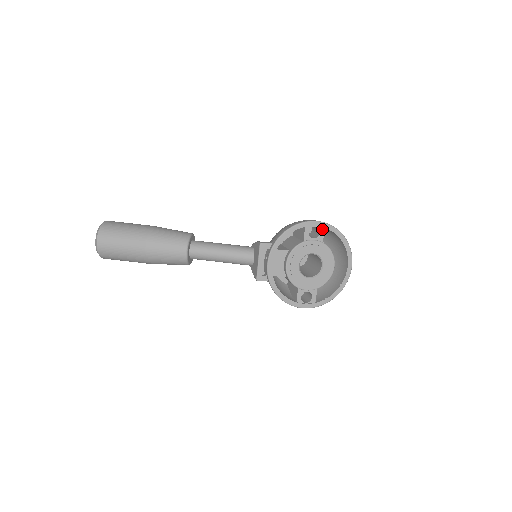
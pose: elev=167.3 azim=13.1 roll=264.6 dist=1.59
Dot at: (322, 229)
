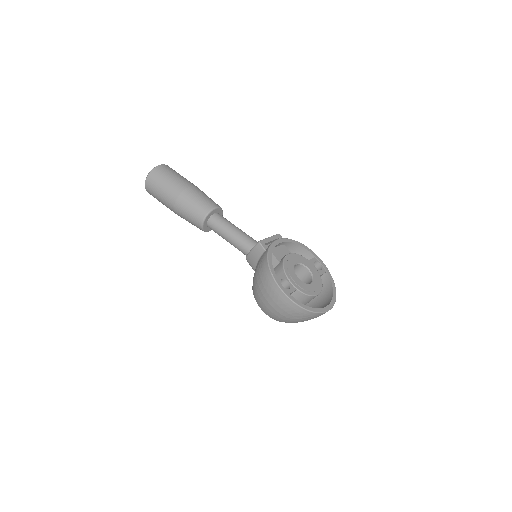
Dot at: (324, 270)
